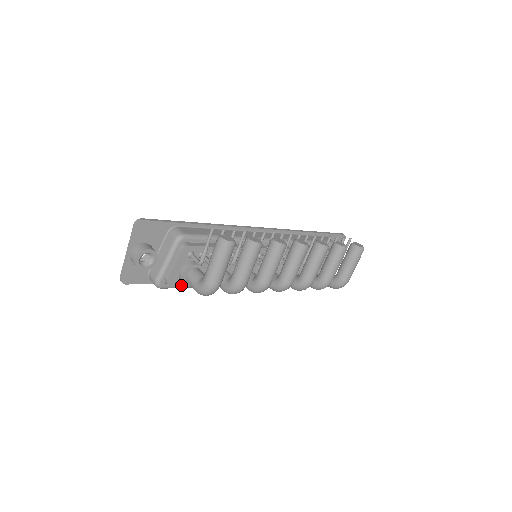
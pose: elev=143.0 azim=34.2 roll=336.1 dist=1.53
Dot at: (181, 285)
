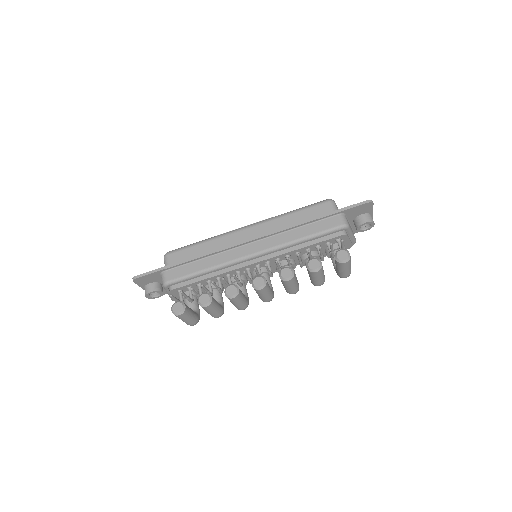
Dot at: occluded
